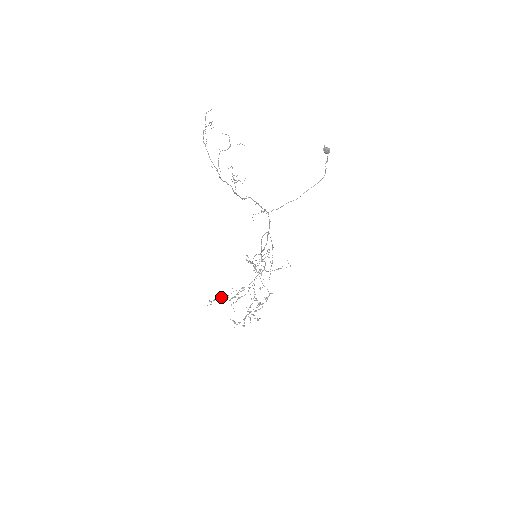
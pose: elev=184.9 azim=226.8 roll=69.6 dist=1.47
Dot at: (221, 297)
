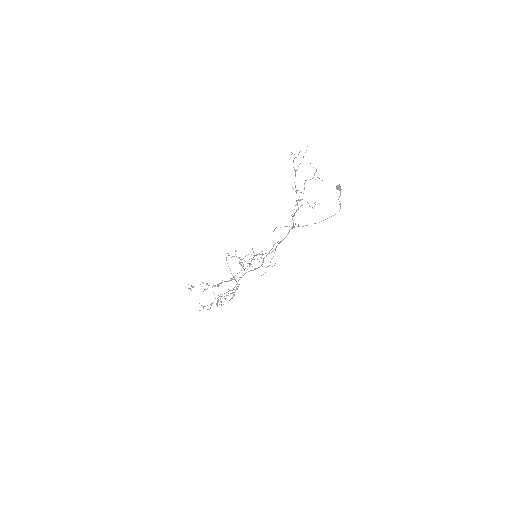
Dot at: (208, 285)
